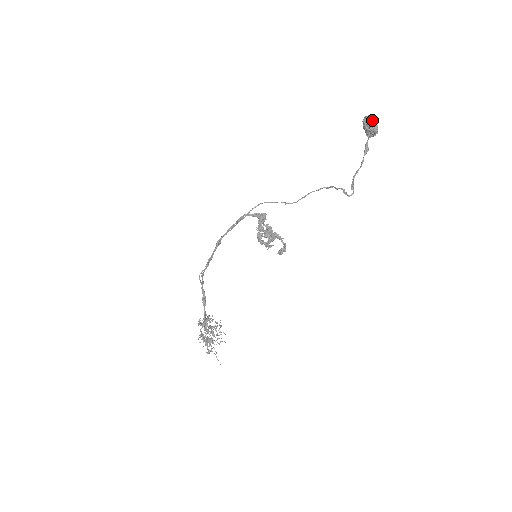
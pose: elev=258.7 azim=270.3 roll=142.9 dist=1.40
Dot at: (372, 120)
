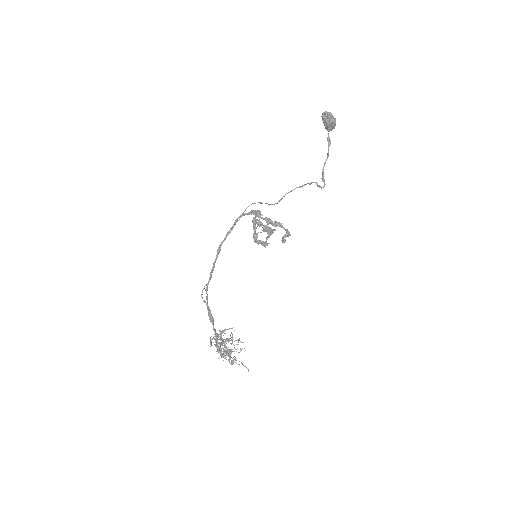
Dot at: (330, 114)
